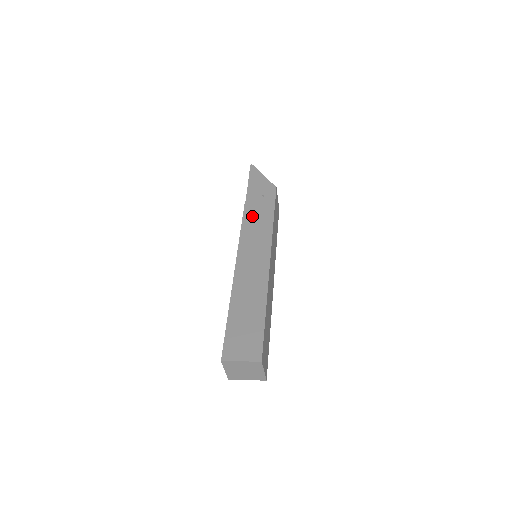
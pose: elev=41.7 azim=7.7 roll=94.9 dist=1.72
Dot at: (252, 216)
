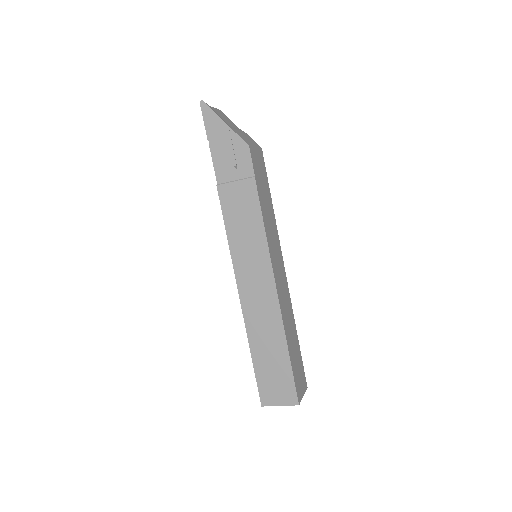
Dot at: (233, 210)
